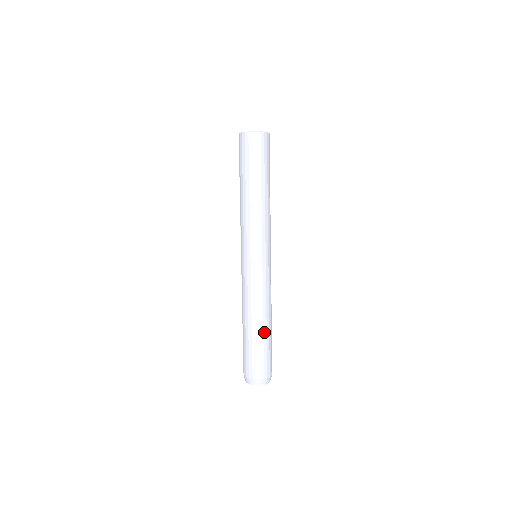
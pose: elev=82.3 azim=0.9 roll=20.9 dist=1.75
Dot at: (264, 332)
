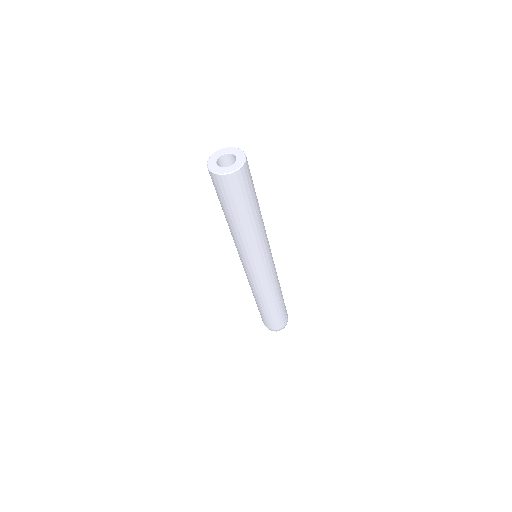
Dot at: (276, 306)
